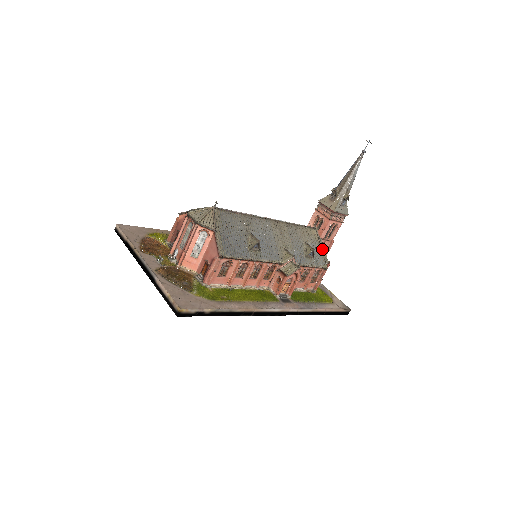
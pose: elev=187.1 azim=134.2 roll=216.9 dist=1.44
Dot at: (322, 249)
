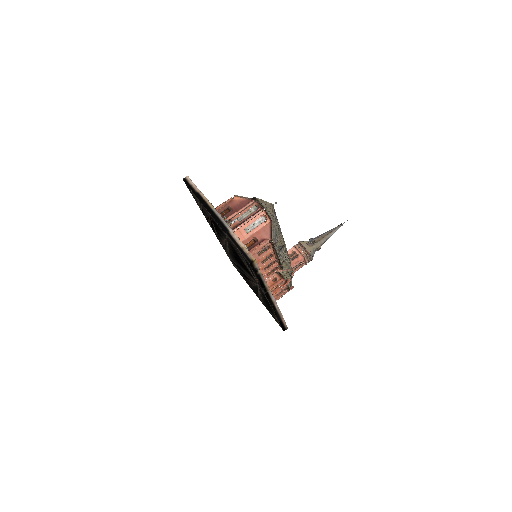
Dot at: (291, 275)
